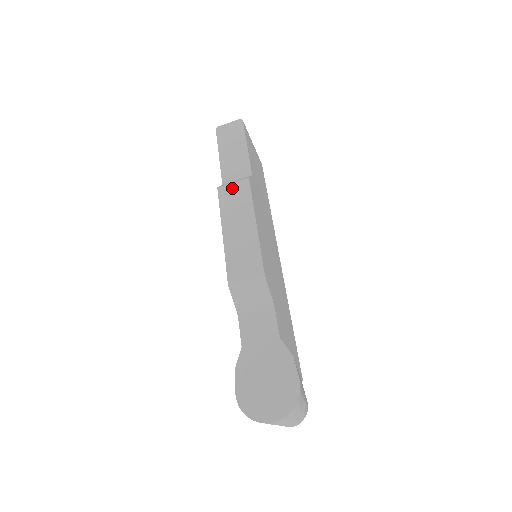
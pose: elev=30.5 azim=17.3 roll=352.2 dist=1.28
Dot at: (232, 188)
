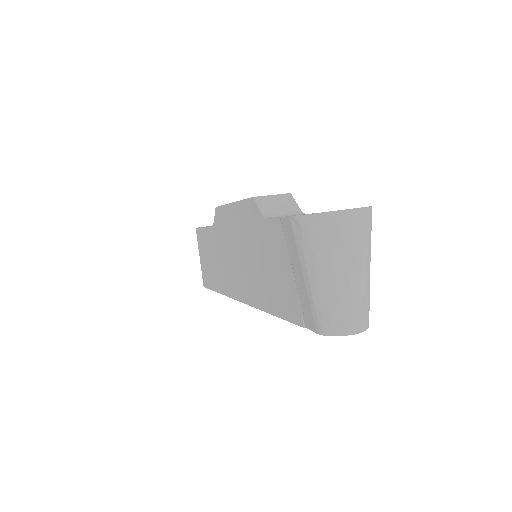
Dot at: occluded
